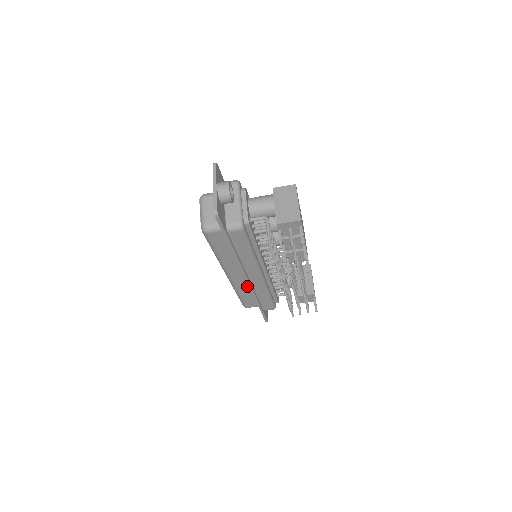
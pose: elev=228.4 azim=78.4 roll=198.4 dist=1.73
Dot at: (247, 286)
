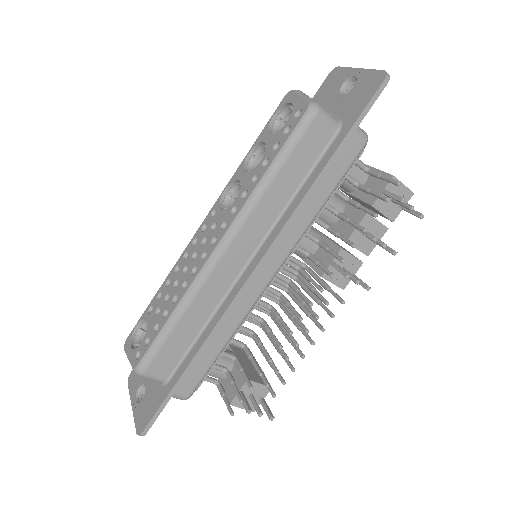
Dot at: (215, 300)
